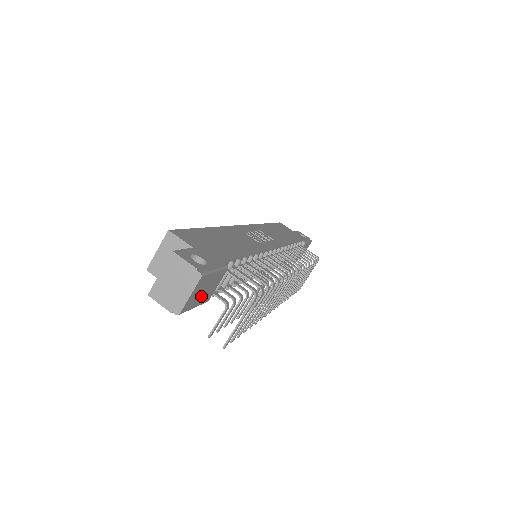
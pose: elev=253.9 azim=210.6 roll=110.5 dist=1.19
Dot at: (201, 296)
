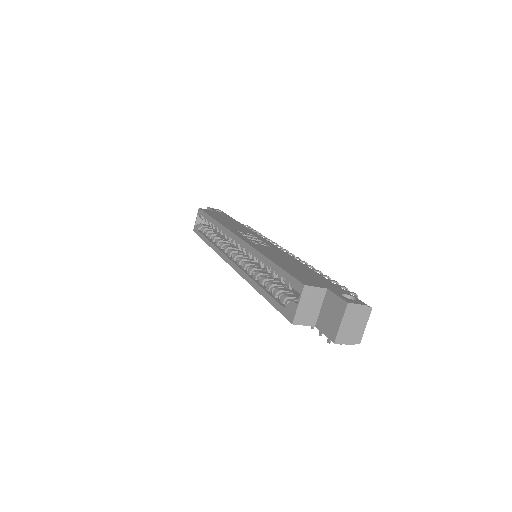
Dot at: occluded
